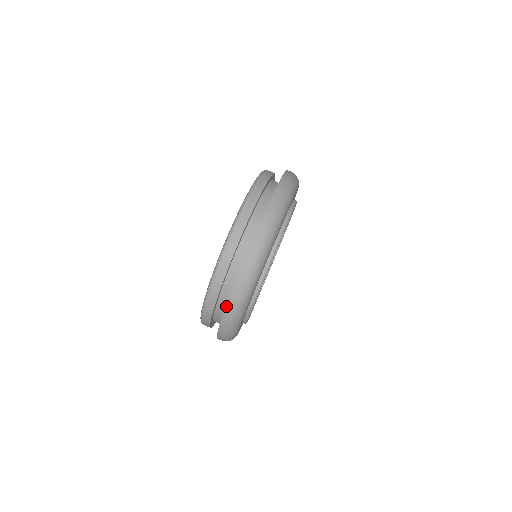
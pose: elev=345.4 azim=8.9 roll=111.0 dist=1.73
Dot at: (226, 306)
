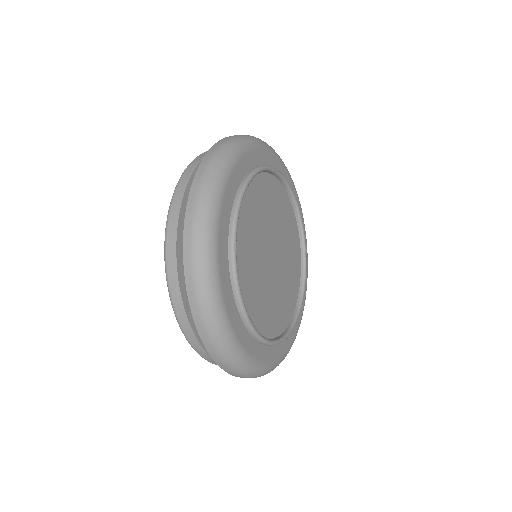
Dot at: (183, 246)
